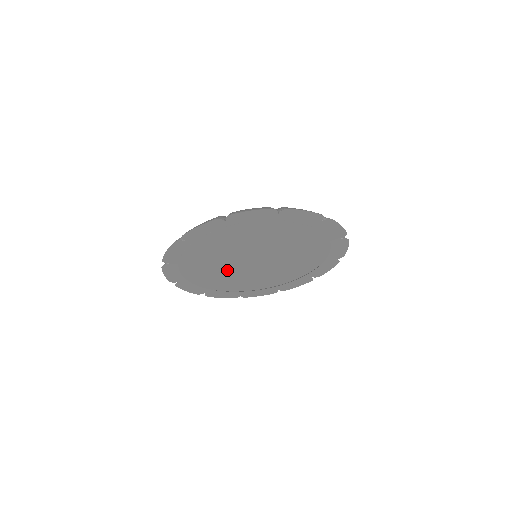
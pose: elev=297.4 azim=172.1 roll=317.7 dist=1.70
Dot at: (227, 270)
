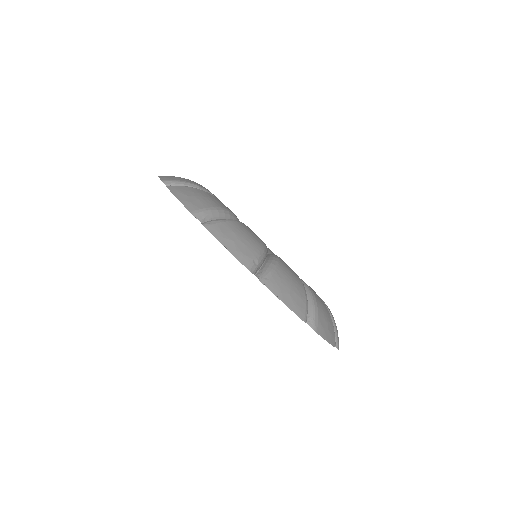
Dot at: occluded
